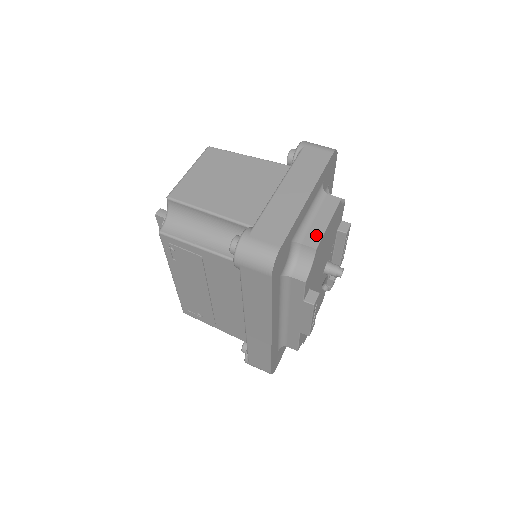
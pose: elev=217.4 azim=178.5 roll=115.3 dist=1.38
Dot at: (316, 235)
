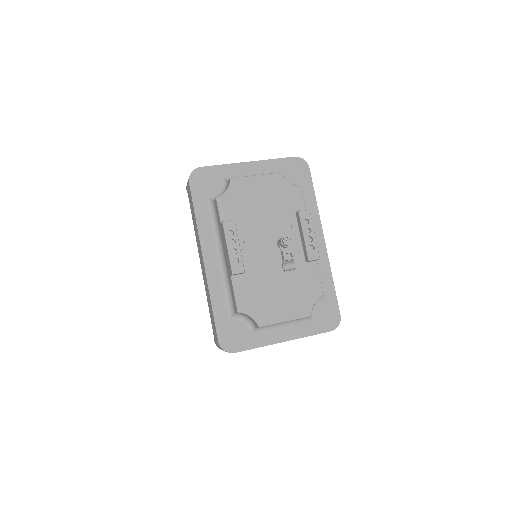
Dot at: (241, 178)
